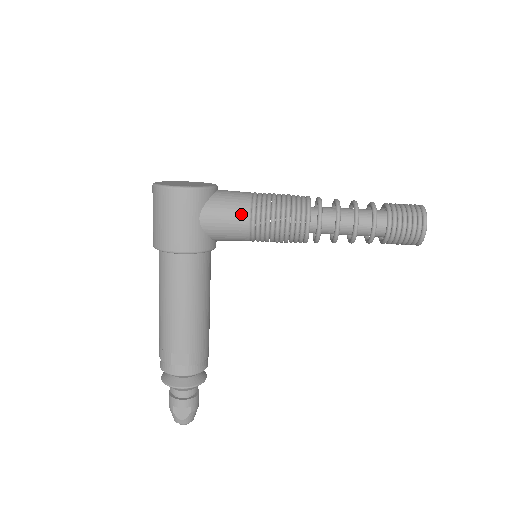
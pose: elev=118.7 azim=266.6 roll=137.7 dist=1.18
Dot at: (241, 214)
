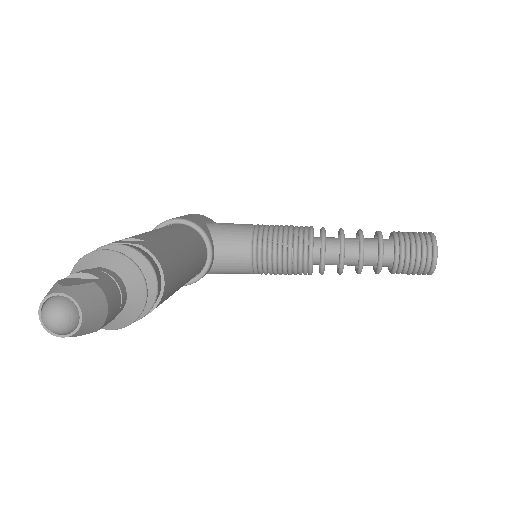
Dot at: (246, 224)
